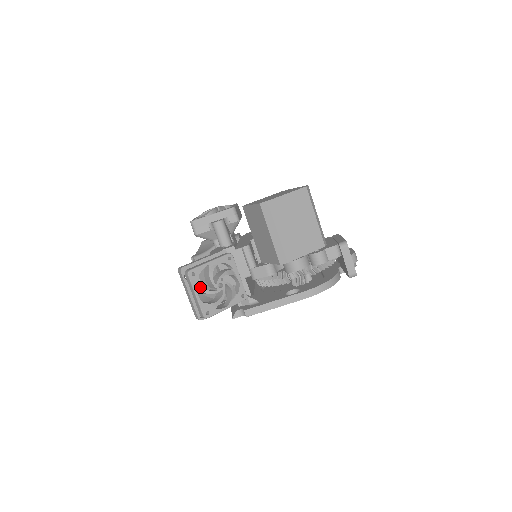
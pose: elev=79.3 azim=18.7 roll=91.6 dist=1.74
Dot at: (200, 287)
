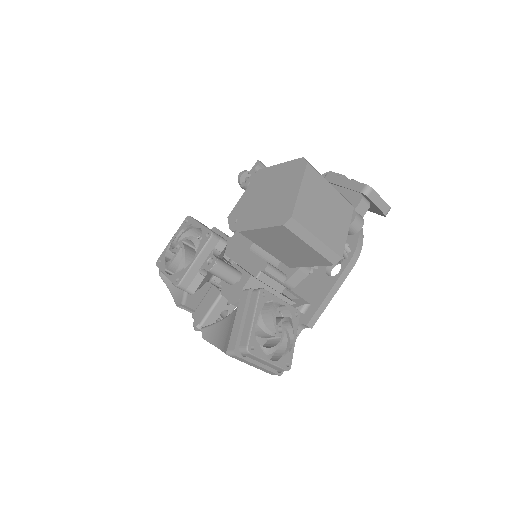
Dot at: (266, 351)
